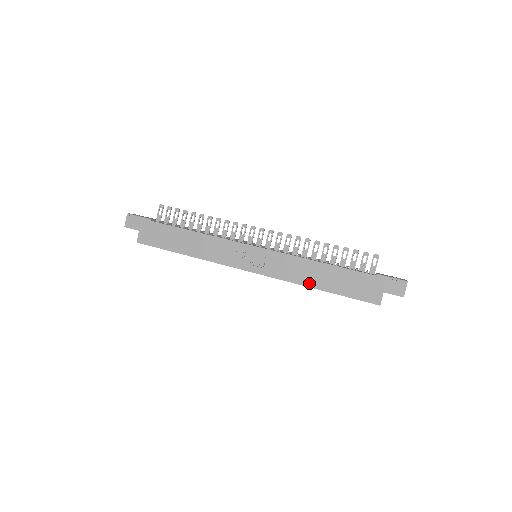
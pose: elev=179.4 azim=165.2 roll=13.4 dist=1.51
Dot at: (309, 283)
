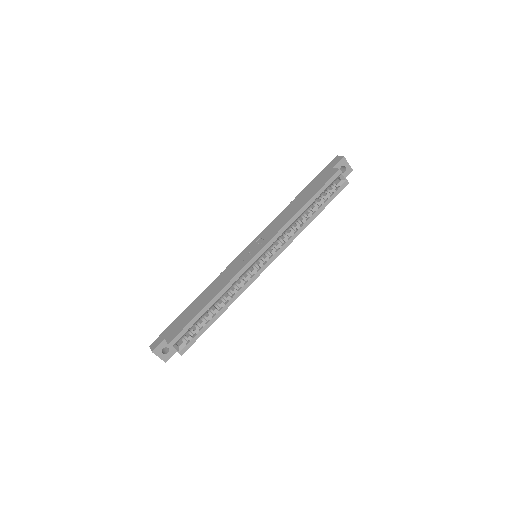
Dot at: (294, 213)
